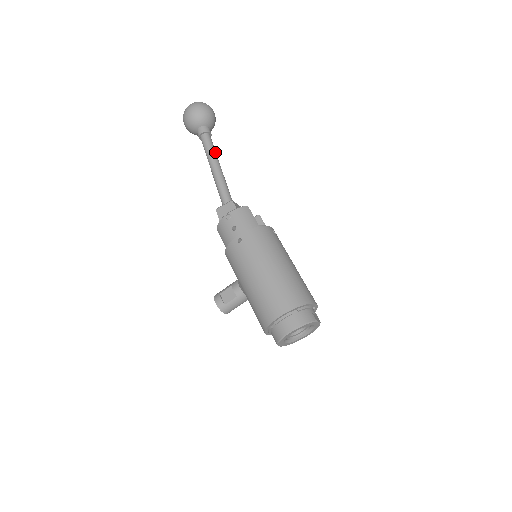
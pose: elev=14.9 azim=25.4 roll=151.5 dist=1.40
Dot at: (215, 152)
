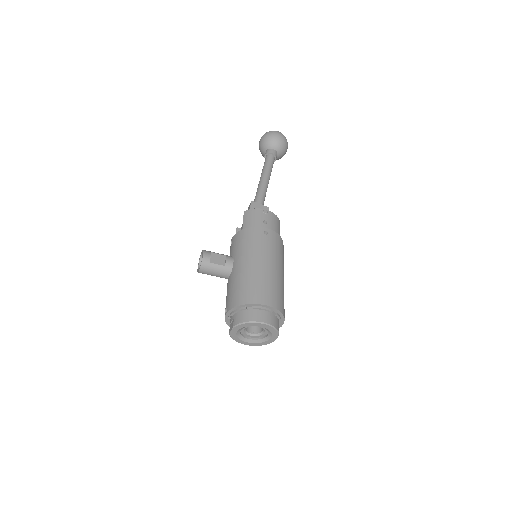
Dot at: occluded
